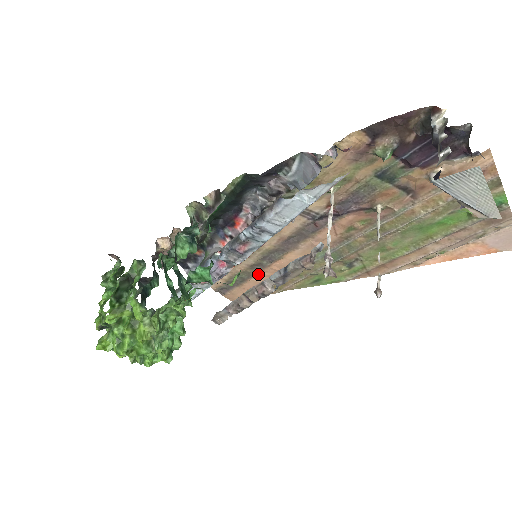
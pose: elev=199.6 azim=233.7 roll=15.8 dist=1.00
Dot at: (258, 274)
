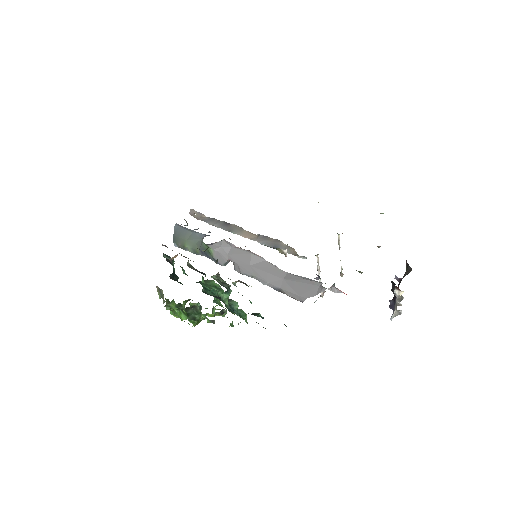
Dot at: occluded
